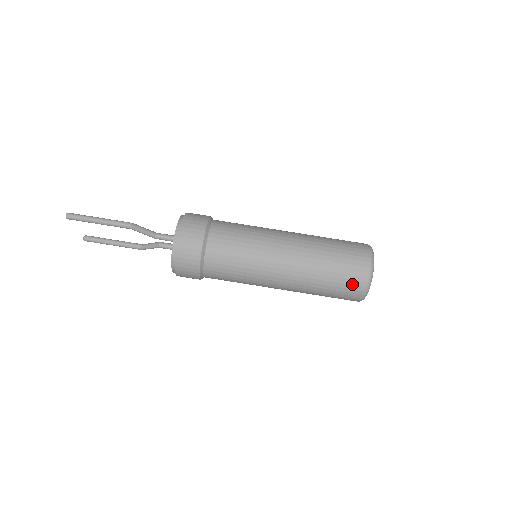
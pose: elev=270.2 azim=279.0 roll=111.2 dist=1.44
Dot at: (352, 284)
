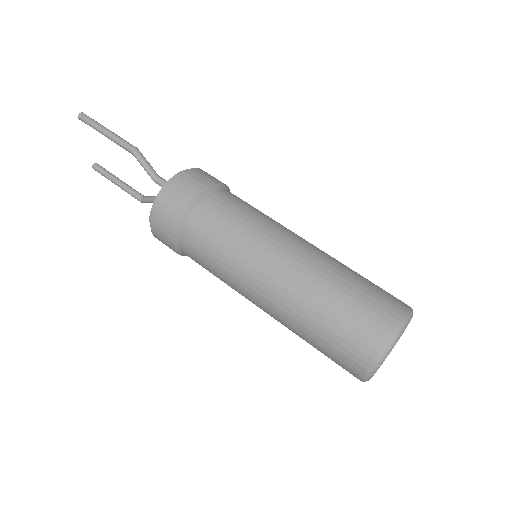
Dot at: (360, 339)
